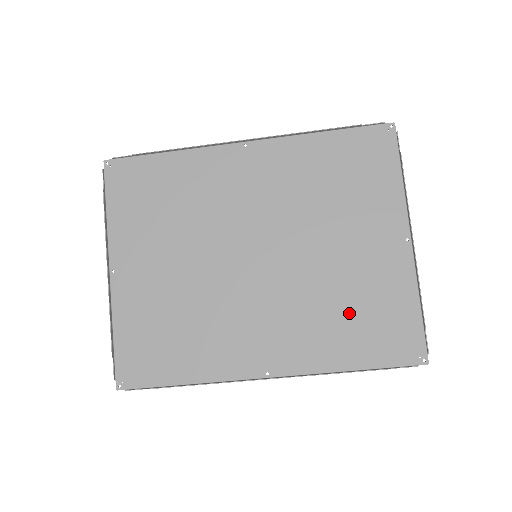
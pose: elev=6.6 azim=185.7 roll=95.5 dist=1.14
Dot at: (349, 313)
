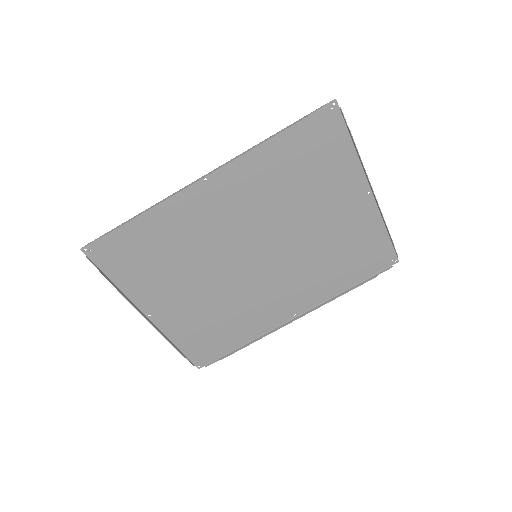
Dot at: (339, 259)
